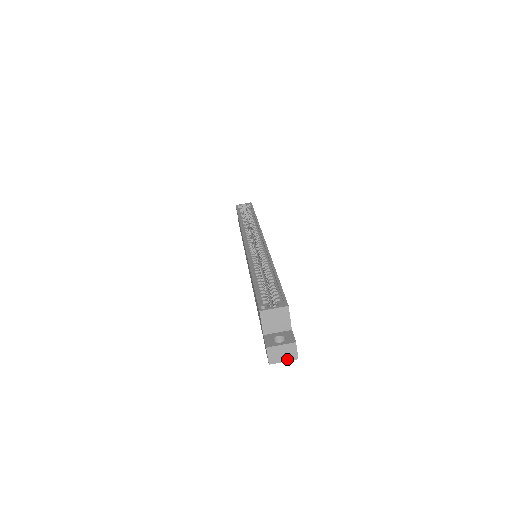
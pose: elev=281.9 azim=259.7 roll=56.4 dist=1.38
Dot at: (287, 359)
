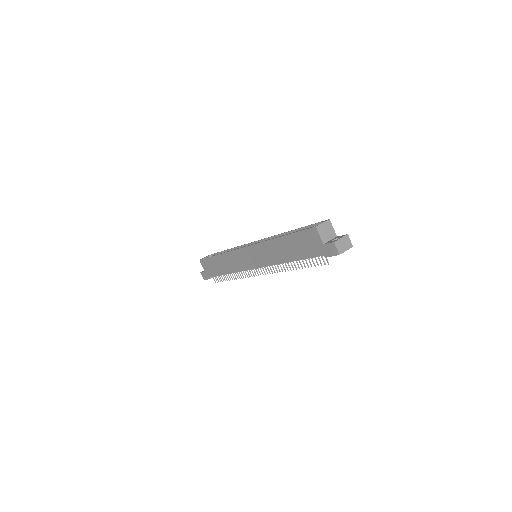
Dot at: (347, 248)
